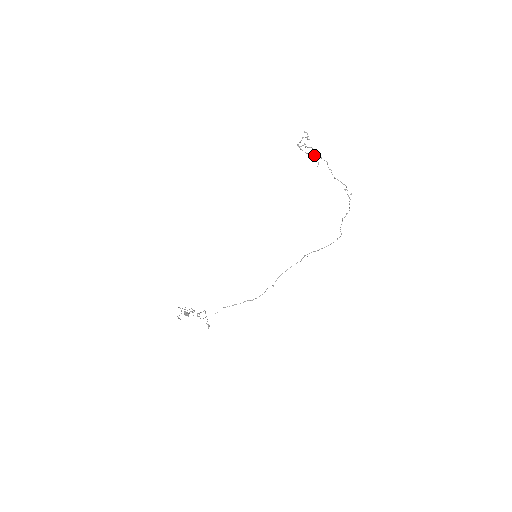
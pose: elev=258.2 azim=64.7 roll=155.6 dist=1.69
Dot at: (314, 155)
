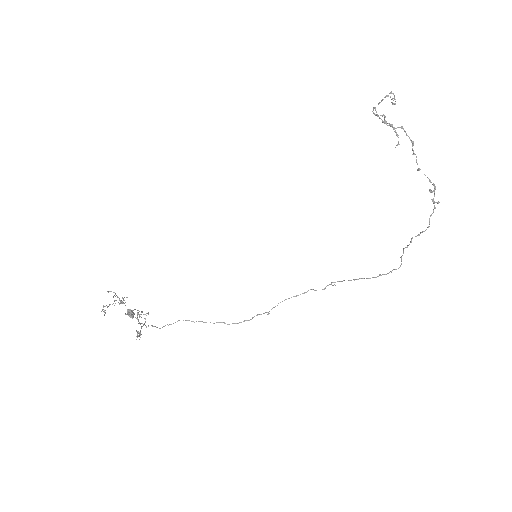
Dot at: occluded
